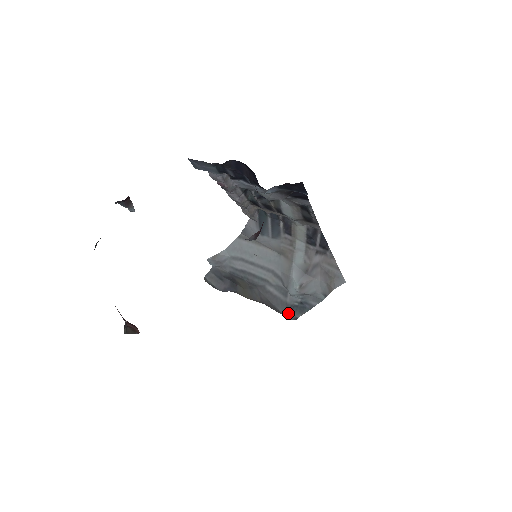
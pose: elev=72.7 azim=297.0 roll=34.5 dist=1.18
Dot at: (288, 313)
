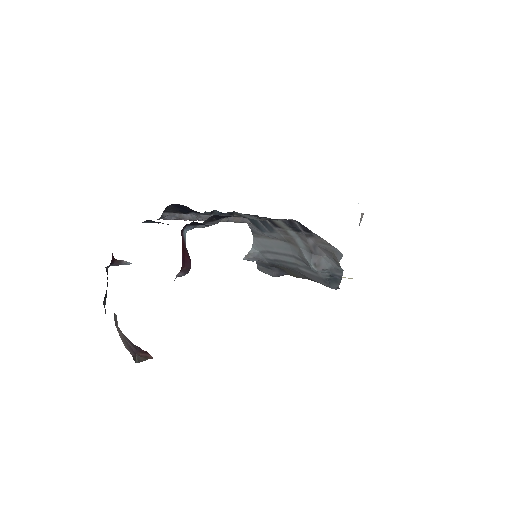
Dot at: (329, 285)
